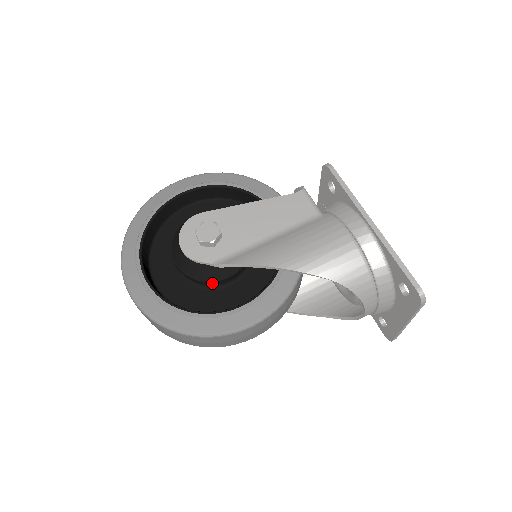
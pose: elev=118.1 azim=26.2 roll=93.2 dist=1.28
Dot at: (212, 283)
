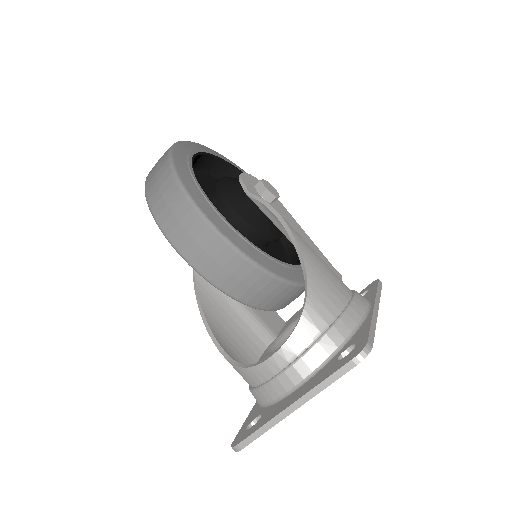
Dot at: (224, 201)
